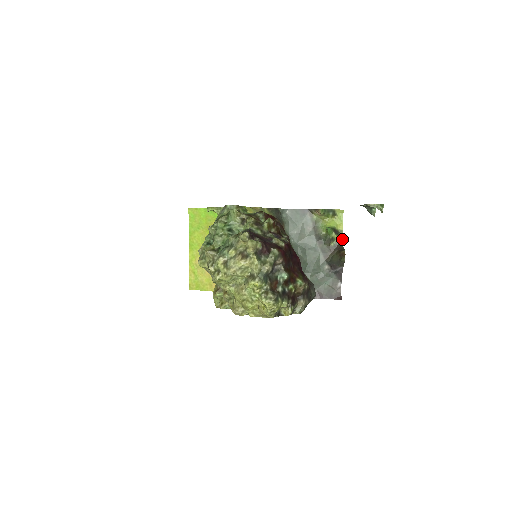
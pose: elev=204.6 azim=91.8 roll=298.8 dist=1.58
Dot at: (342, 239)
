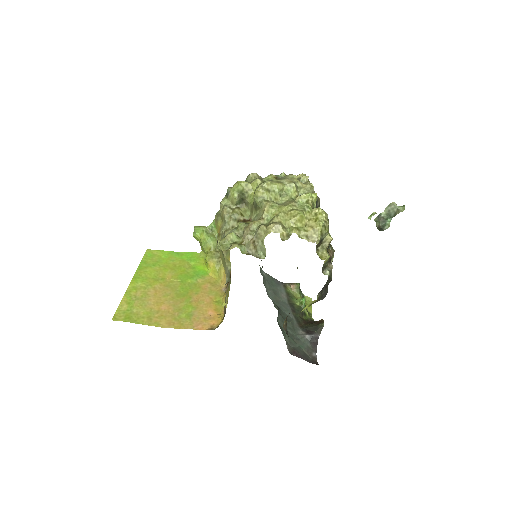
Dot at: occluded
